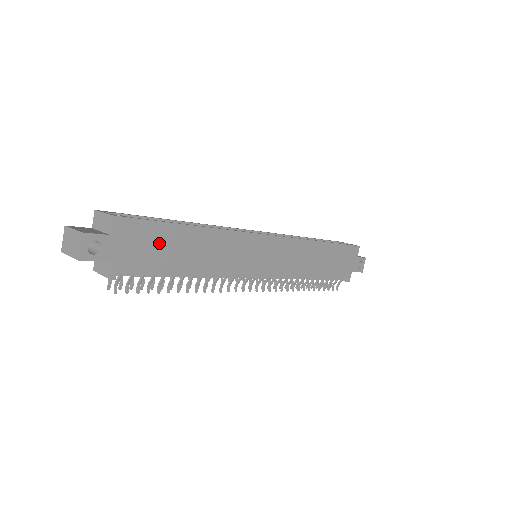
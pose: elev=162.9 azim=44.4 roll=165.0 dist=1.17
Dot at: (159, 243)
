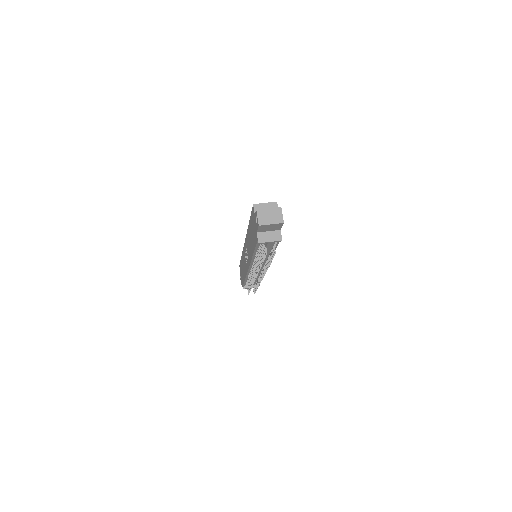
Dot at: occluded
